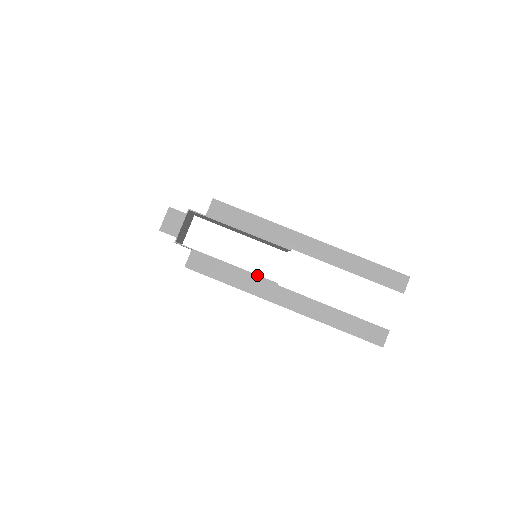
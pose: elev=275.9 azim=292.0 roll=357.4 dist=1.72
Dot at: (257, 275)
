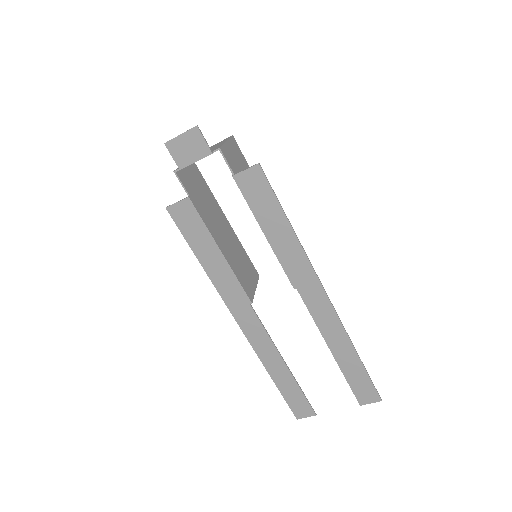
Dot at: (238, 280)
